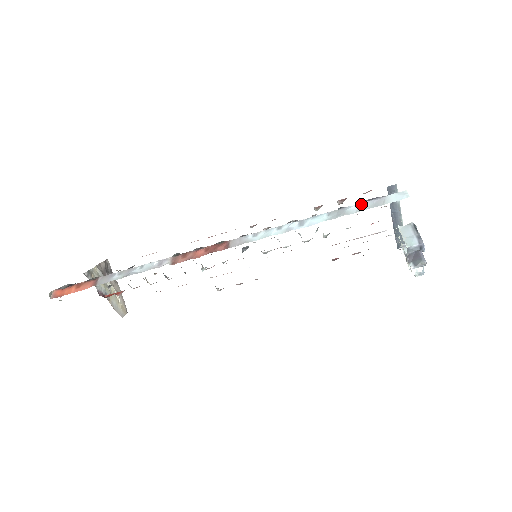
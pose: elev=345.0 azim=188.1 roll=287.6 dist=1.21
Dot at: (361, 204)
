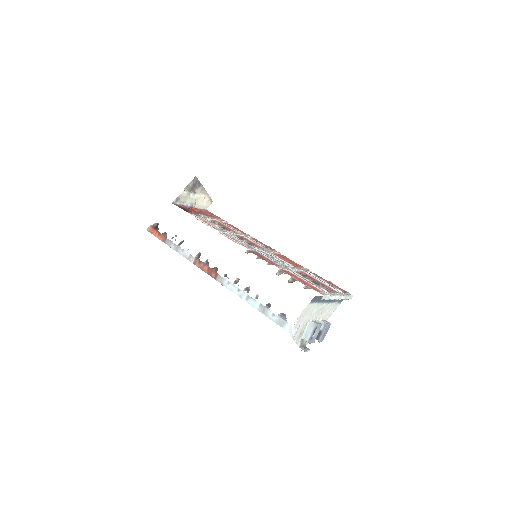
Dot at: (275, 315)
